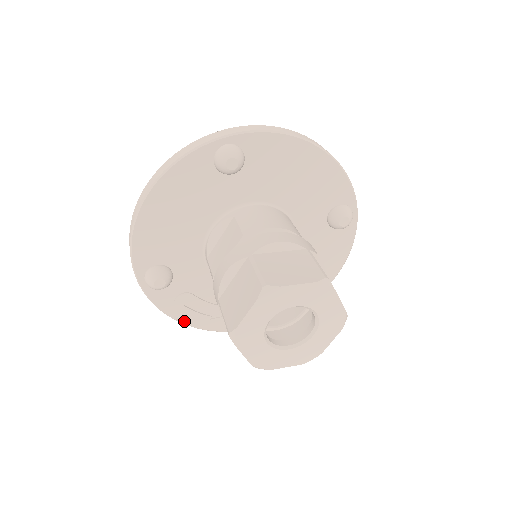
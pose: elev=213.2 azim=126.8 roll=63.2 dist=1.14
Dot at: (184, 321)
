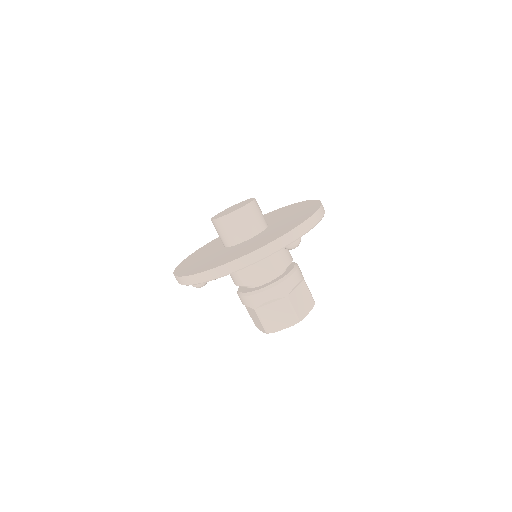
Dot at: occluded
